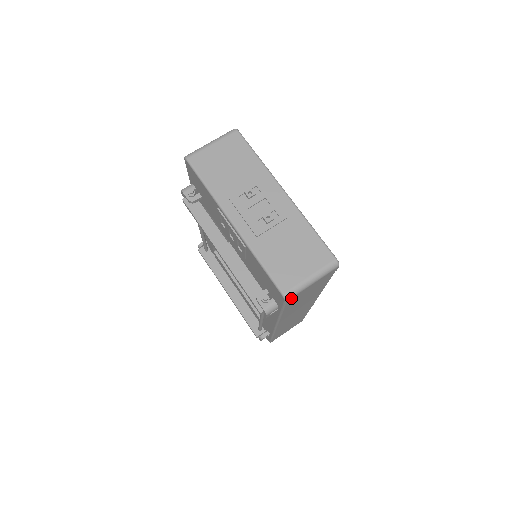
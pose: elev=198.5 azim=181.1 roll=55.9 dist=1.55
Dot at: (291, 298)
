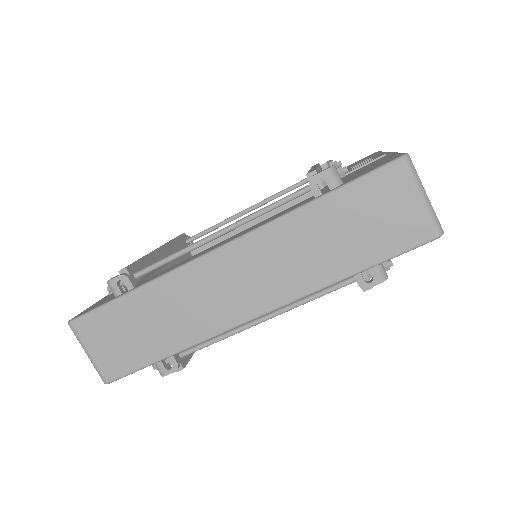
Dot at: (402, 166)
